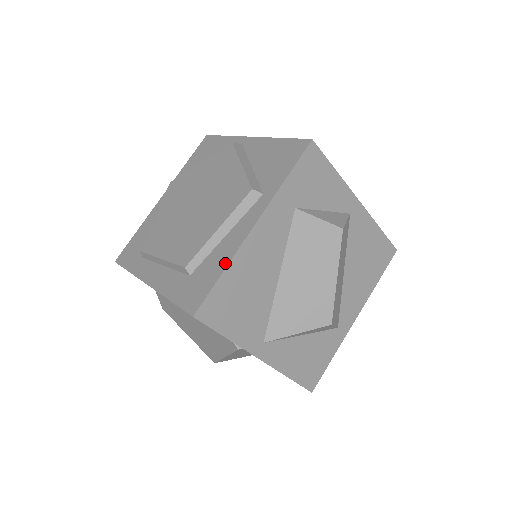
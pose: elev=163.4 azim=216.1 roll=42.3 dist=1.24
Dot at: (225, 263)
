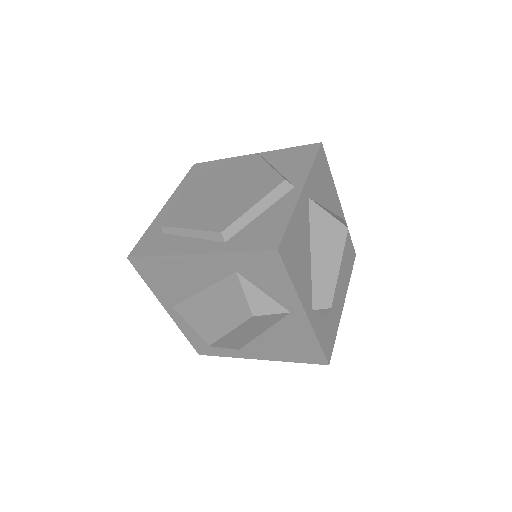
Dot at: (164, 253)
